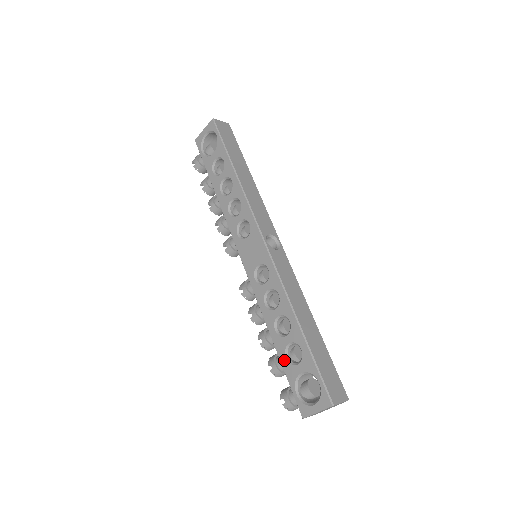
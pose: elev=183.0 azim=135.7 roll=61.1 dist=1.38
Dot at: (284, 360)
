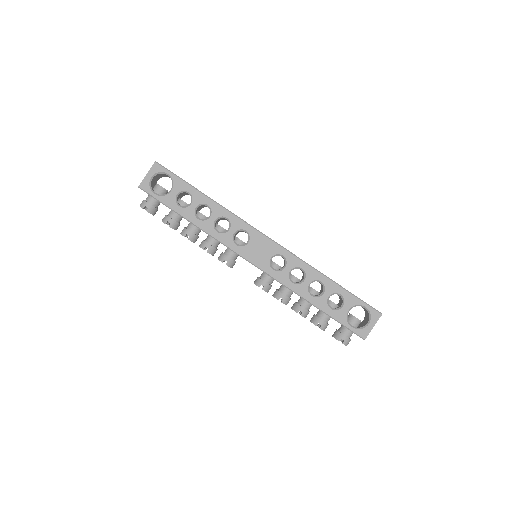
Dot at: (330, 311)
